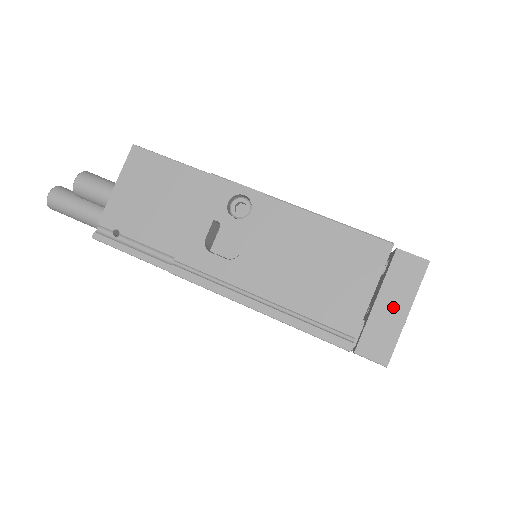
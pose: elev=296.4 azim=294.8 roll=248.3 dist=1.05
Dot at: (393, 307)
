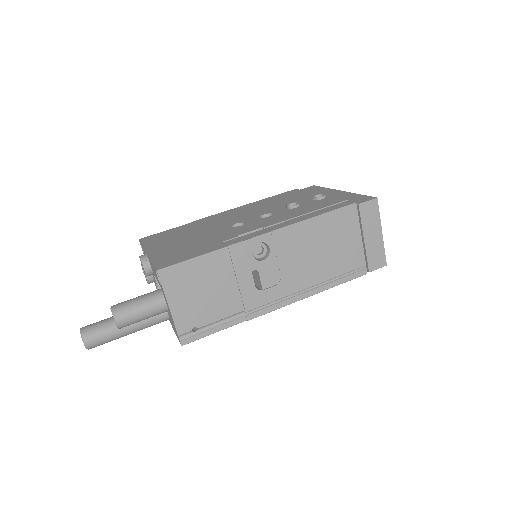
Dot at: (374, 235)
